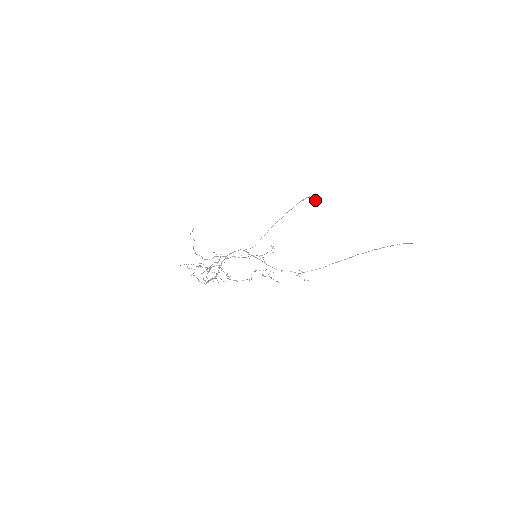
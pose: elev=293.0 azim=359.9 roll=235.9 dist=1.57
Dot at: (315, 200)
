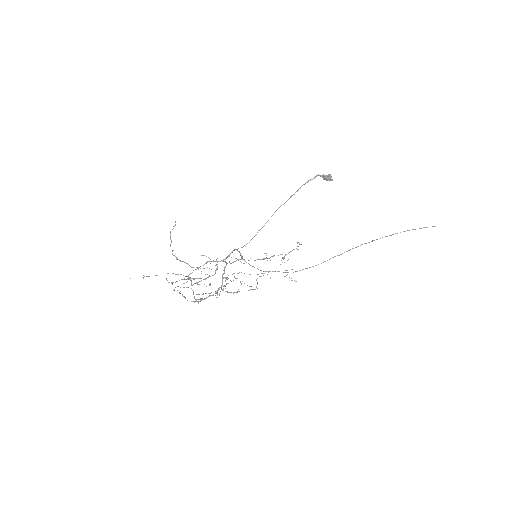
Dot at: (330, 179)
